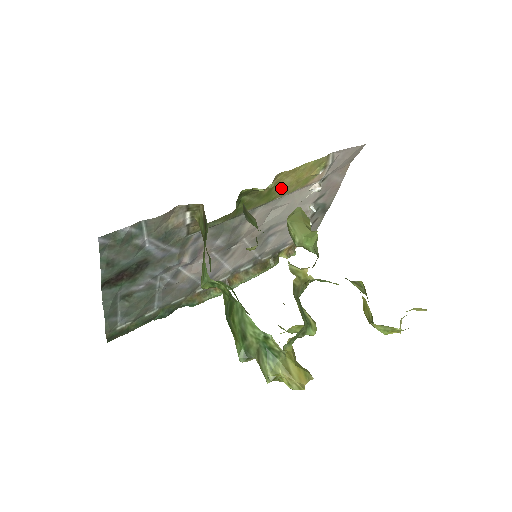
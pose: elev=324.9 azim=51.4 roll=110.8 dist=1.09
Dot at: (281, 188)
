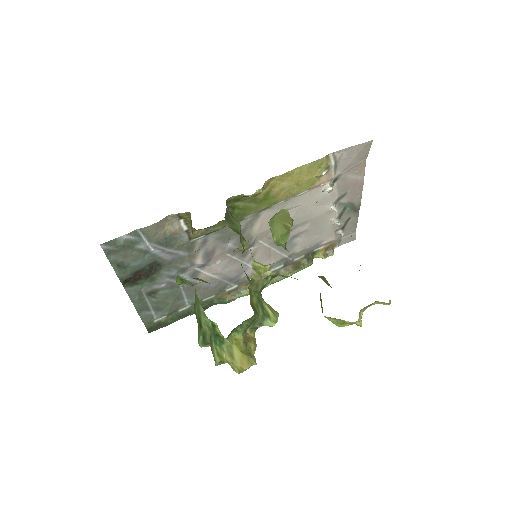
Dot at: (280, 192)
